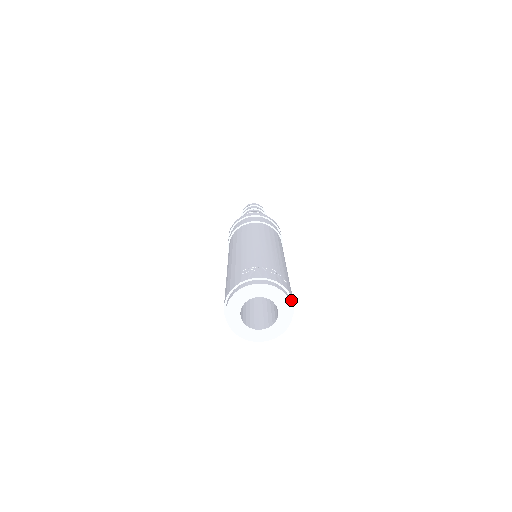
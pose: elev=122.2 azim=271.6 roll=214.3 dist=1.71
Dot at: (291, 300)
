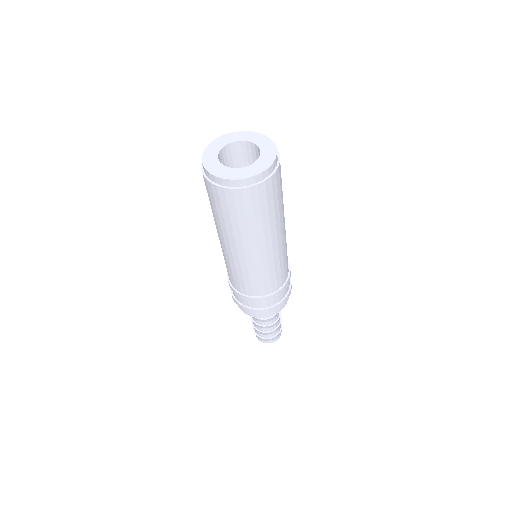
Dot at: (278, 158)
